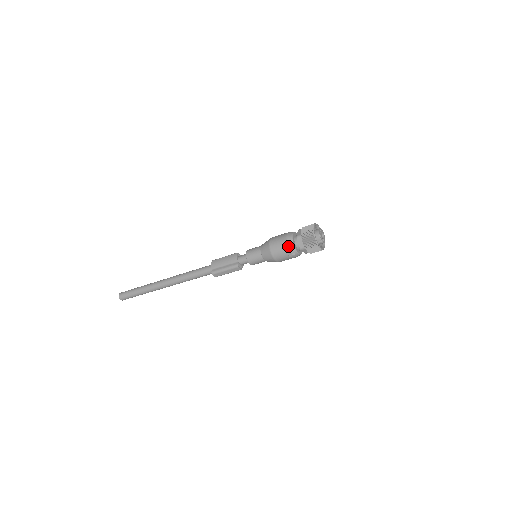
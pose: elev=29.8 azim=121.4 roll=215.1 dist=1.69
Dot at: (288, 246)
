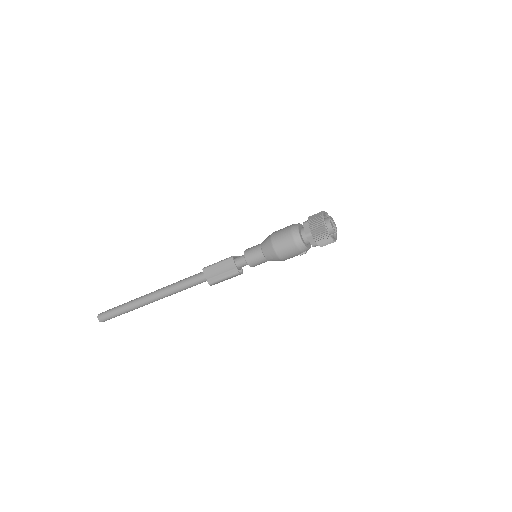
Dot at: (298, 248)
